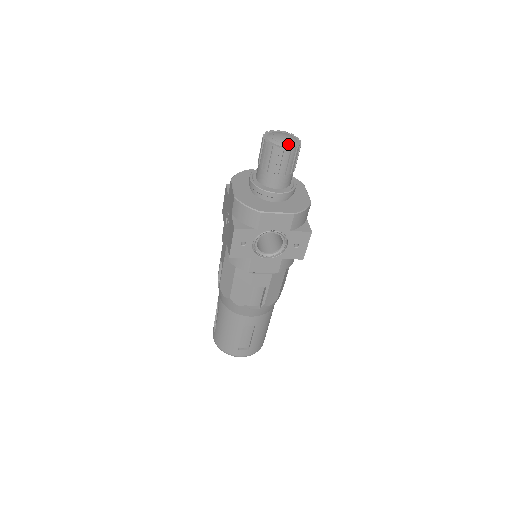
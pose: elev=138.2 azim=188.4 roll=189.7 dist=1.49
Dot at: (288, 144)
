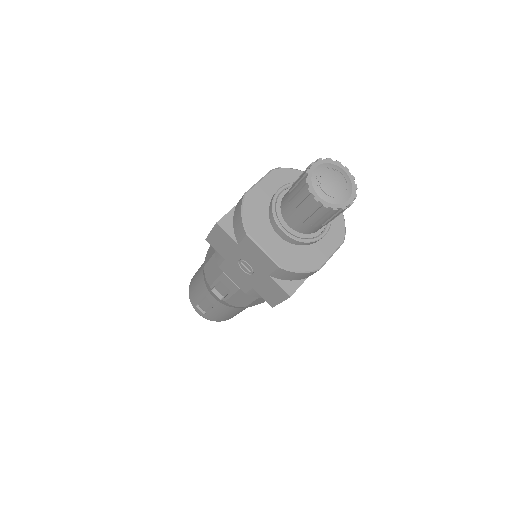
Dot at: (348, 193)
